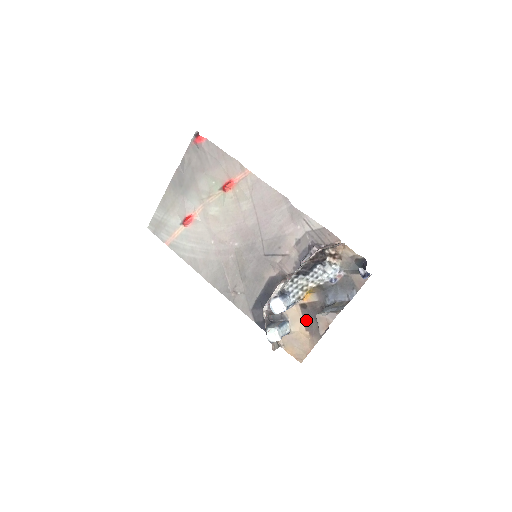
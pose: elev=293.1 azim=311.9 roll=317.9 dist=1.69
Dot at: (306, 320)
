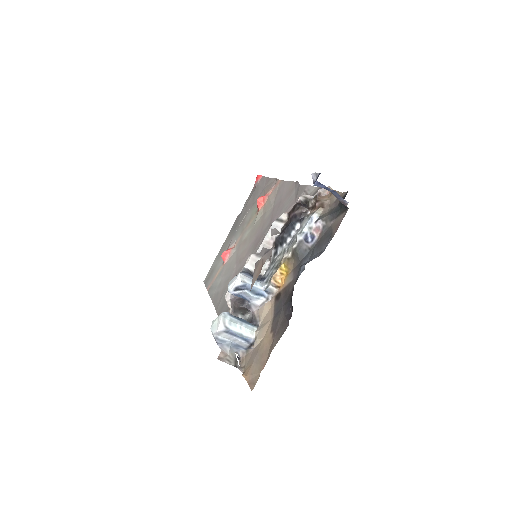
Dot at: (275, 316)
